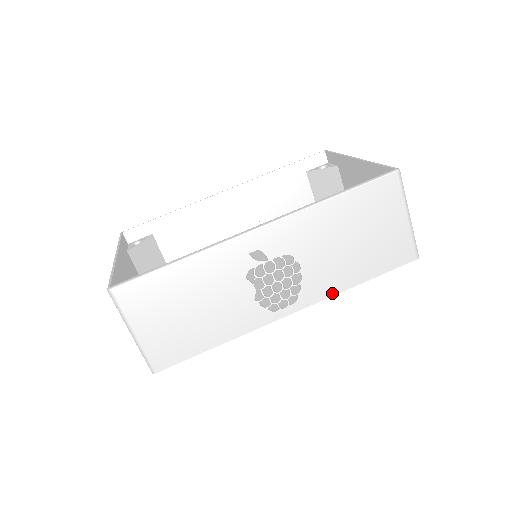
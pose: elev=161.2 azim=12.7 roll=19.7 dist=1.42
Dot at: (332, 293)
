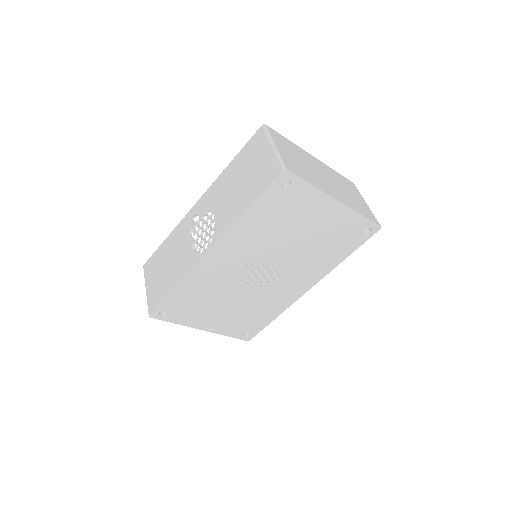
Dot at: (231, 226)
